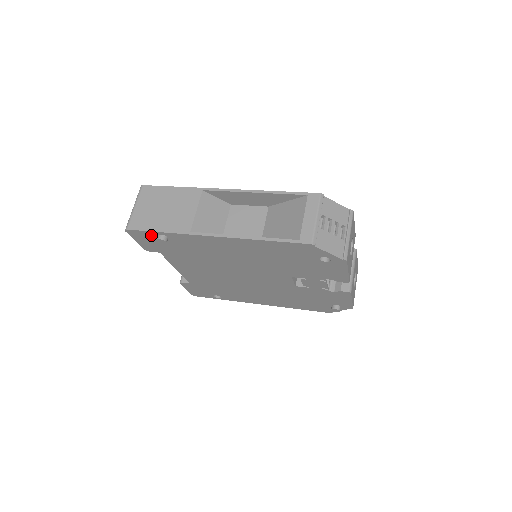
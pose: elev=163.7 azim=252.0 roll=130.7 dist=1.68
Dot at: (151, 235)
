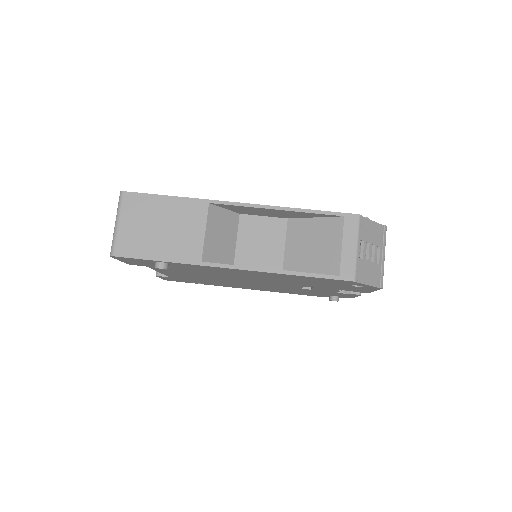
Dot at: (145, 261)
